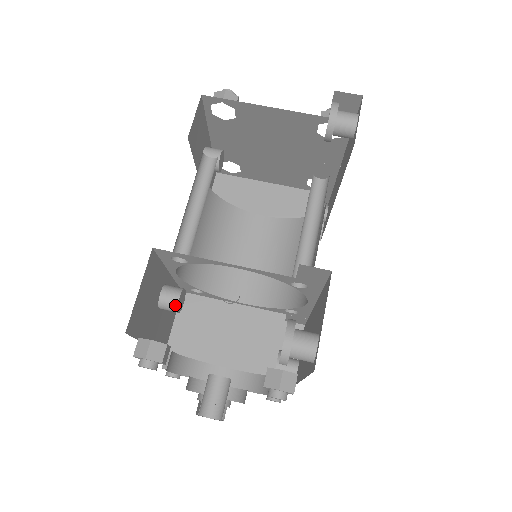
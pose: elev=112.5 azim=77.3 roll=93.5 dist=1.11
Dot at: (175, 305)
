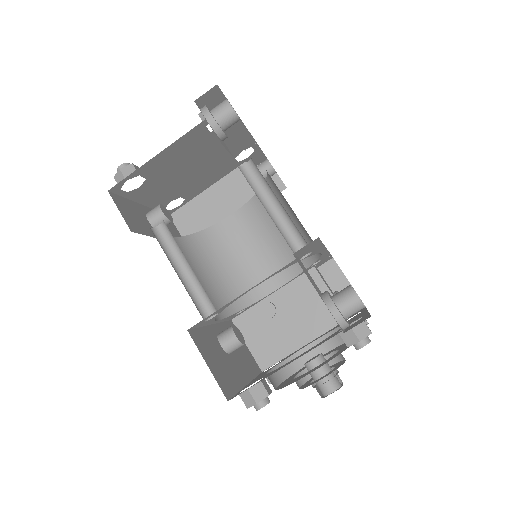
Dot at: (238, 343)
